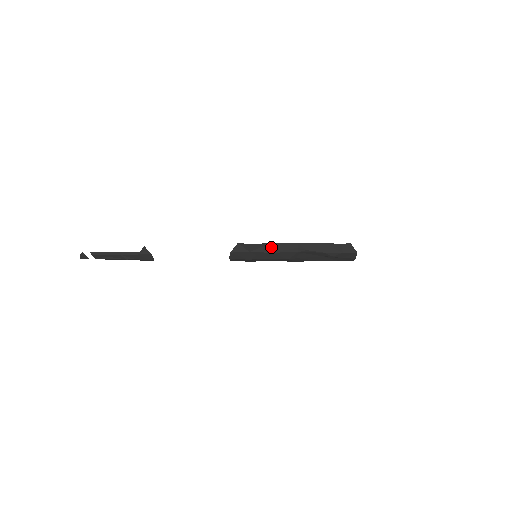
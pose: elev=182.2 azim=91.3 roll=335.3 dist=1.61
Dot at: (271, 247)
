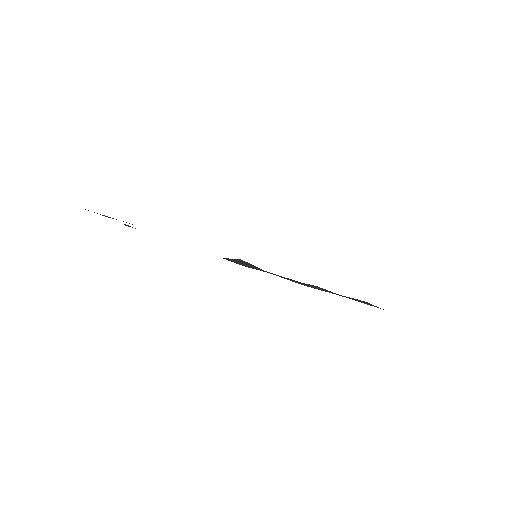
Dot at: (267, 272)
